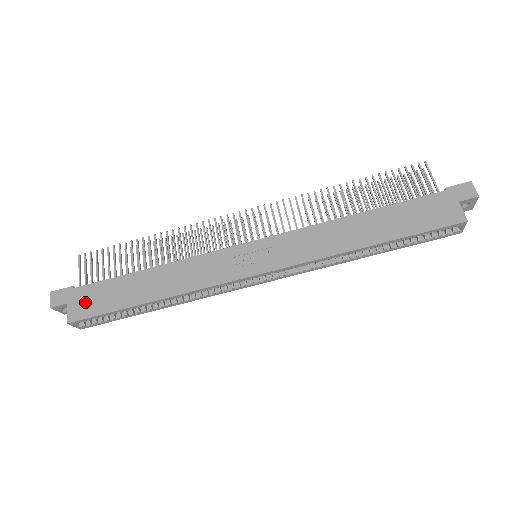
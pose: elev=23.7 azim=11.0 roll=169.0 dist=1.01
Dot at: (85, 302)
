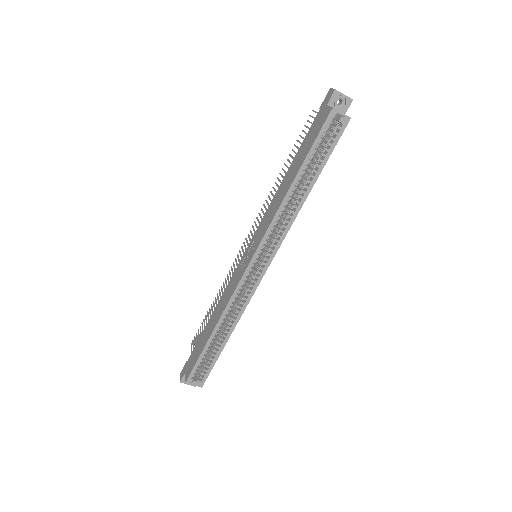
Dot at: (191, 363)
